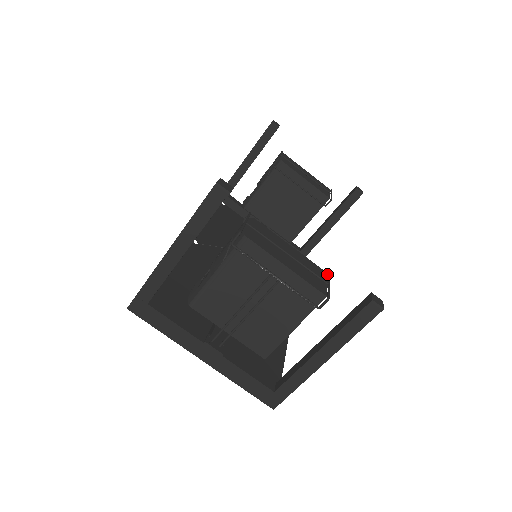
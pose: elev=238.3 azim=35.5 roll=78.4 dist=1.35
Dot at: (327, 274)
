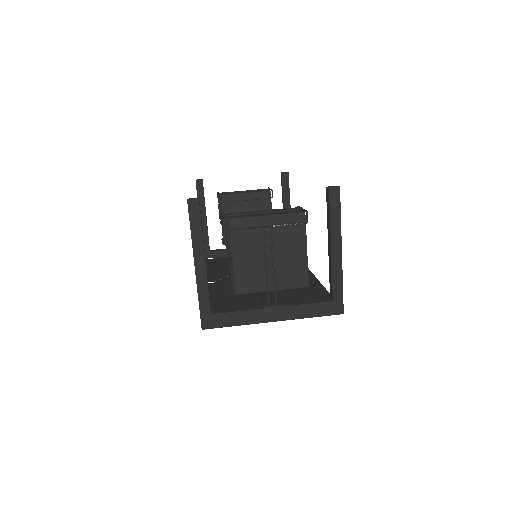
Dot at: (297, 207)
